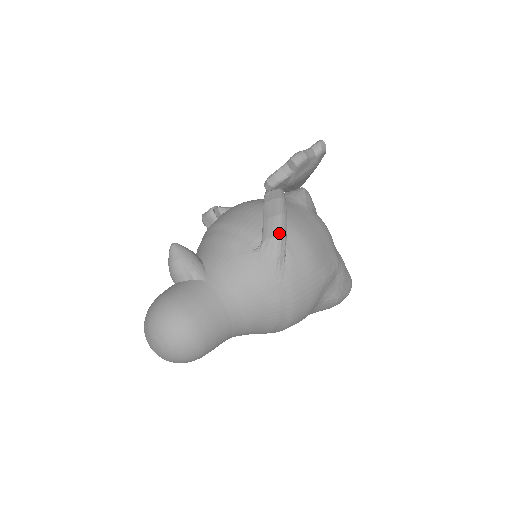
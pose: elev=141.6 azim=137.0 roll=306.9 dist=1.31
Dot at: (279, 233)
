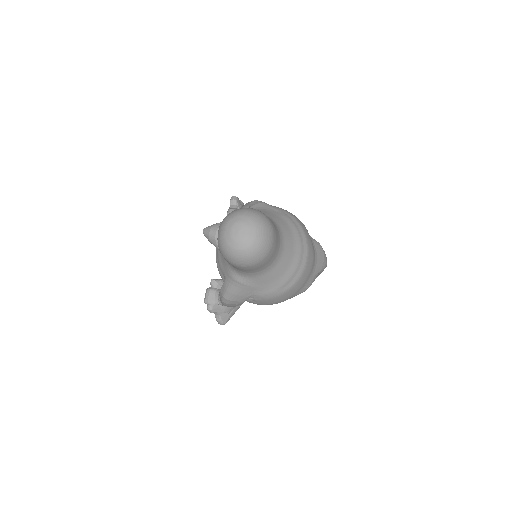
Dot at: (254, 200)
